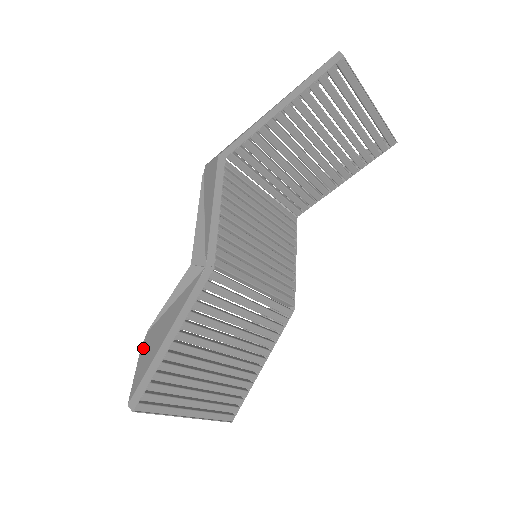
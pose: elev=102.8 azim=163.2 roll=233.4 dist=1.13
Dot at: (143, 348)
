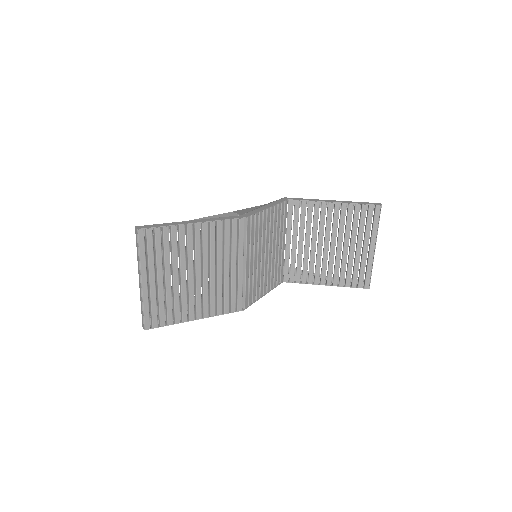
Dot at: occluded
